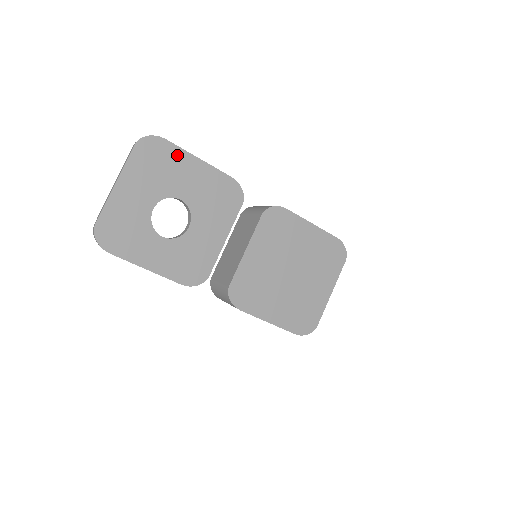
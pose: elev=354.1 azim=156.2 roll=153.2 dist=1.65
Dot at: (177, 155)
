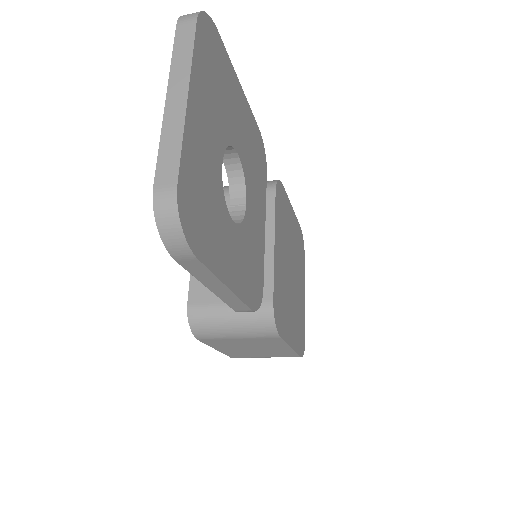
Dot at: (228, 68)
